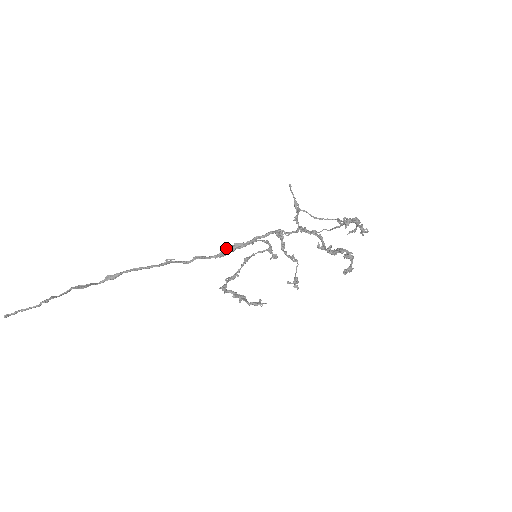
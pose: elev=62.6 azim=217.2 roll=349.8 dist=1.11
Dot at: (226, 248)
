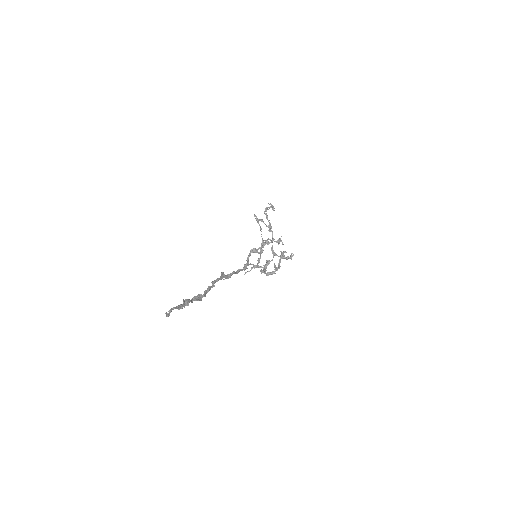
Dot at: occluded
